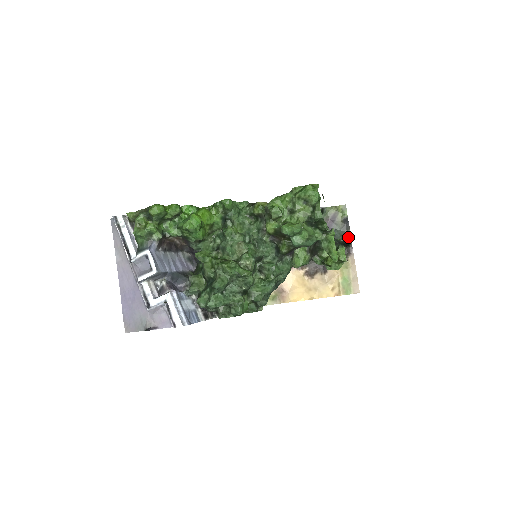
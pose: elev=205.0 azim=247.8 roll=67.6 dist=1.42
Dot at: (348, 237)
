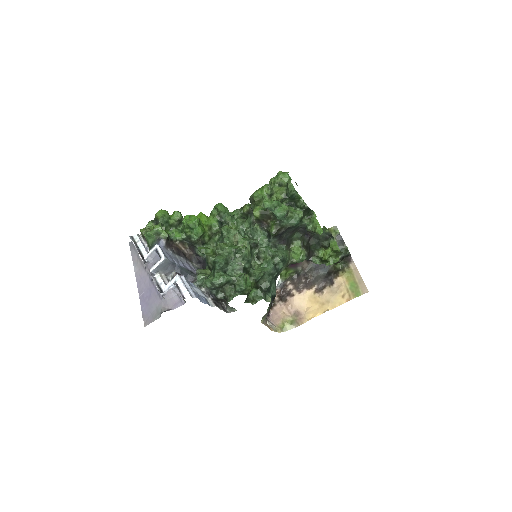
Dot at: (346, 251)
